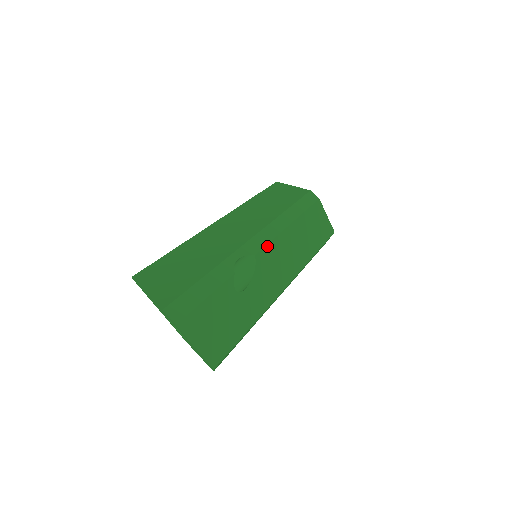
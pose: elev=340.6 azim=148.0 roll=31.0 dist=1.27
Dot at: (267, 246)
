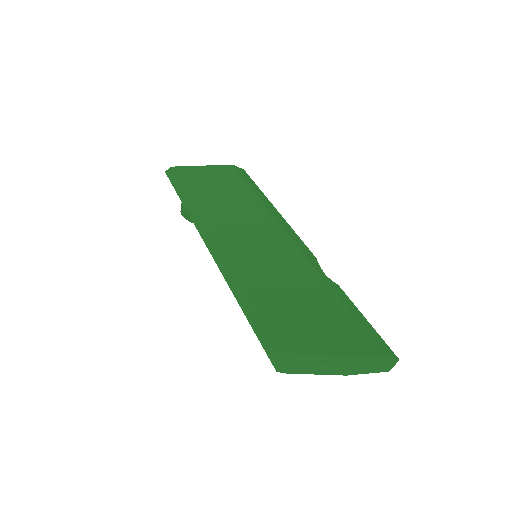
Dot at: (303, 243)
